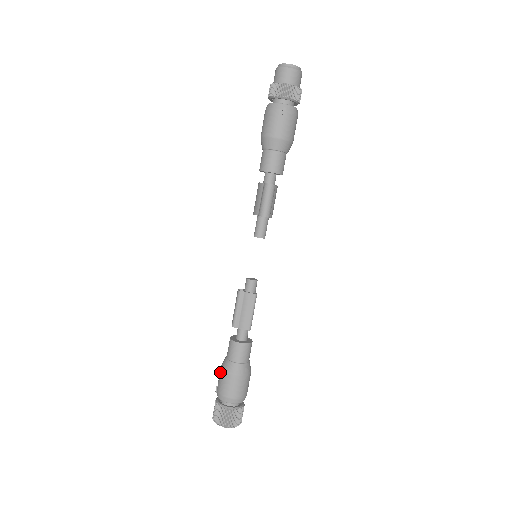
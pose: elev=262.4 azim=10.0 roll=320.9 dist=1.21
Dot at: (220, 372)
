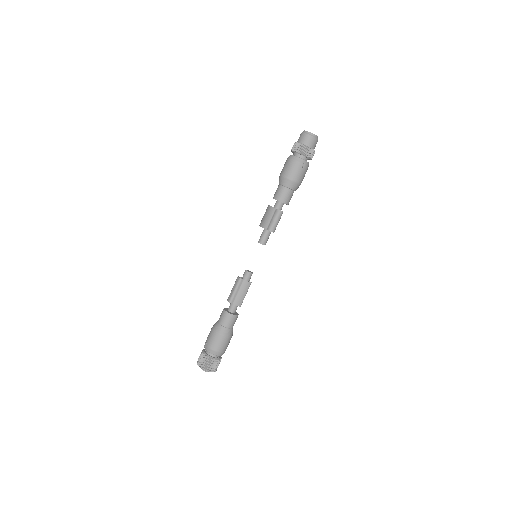
Dot at: (212, 333)
